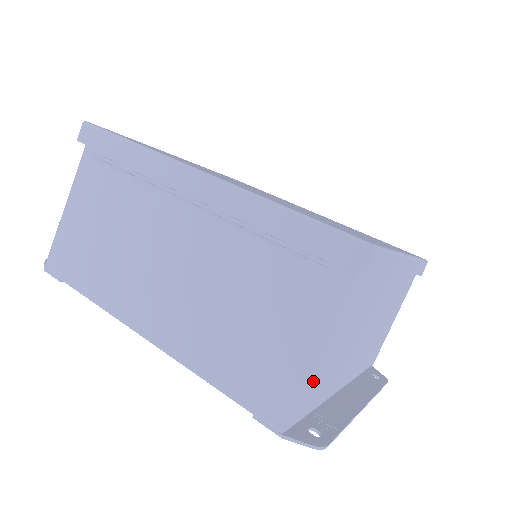
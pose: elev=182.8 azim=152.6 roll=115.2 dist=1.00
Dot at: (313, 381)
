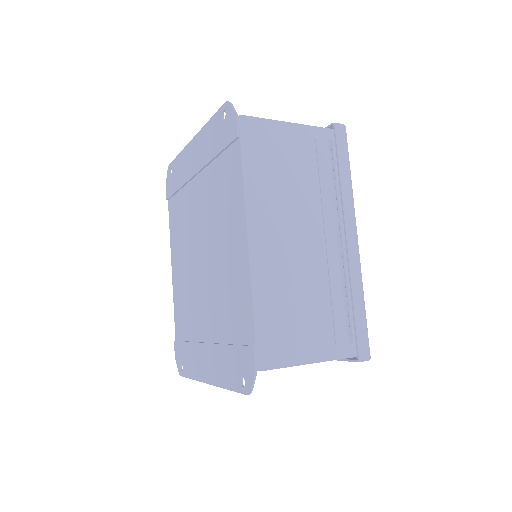
Dot at: occluded
